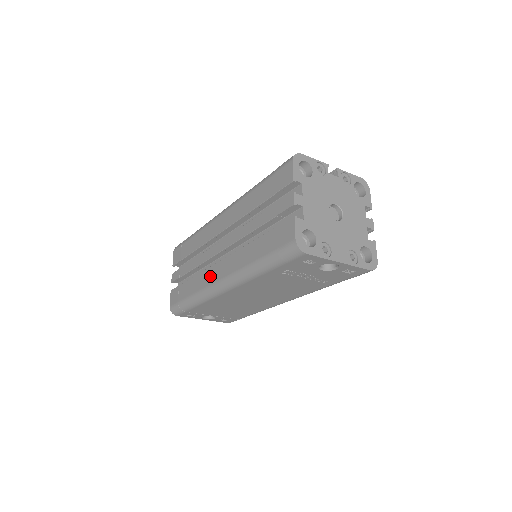
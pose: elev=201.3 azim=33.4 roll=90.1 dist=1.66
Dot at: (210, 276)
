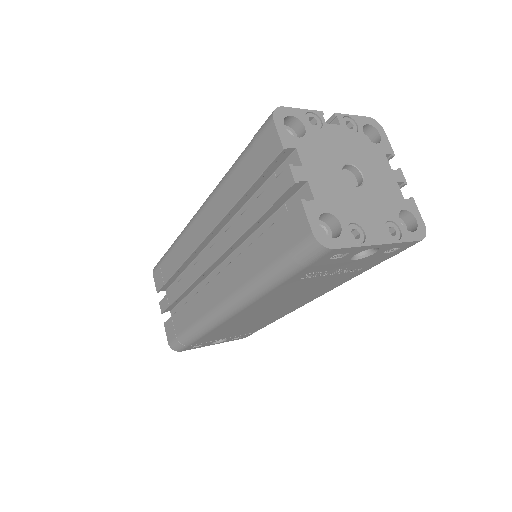
Dot at: (206, 300)
